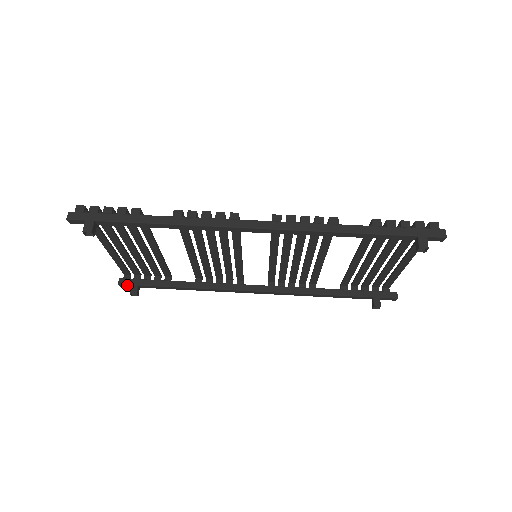
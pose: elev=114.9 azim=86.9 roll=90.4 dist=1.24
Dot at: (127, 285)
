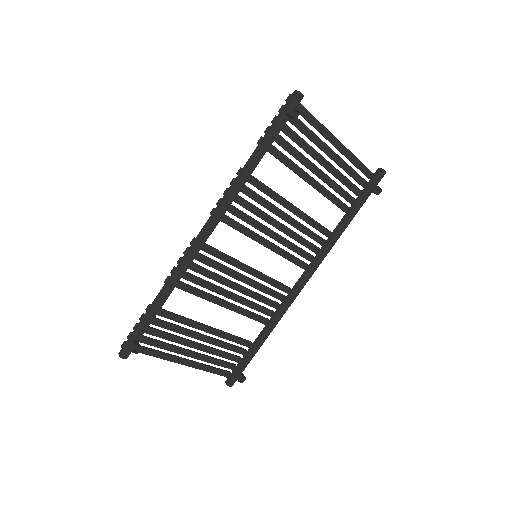
Dot at: (233, 380)
